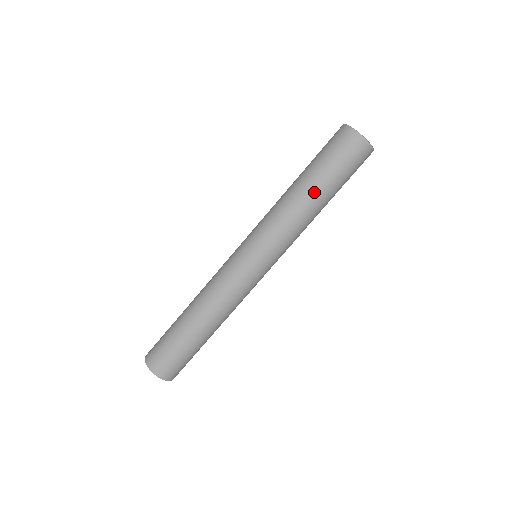
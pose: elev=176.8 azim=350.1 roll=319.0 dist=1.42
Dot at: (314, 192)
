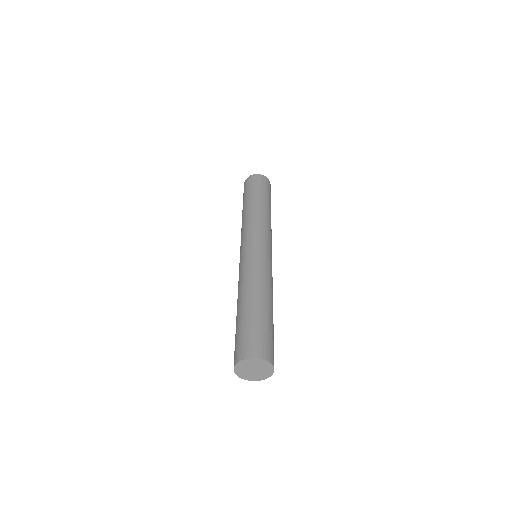
Dot at: (258, 201)
